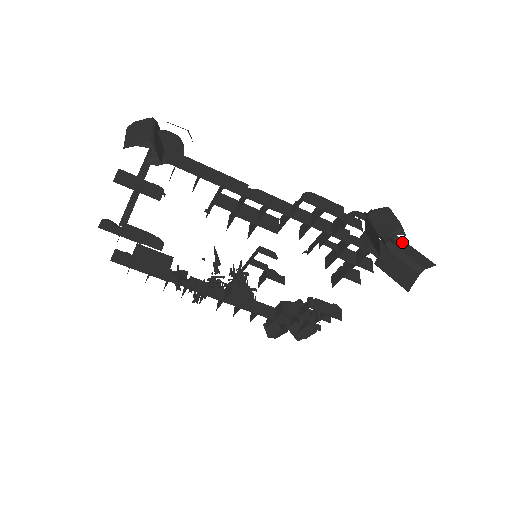
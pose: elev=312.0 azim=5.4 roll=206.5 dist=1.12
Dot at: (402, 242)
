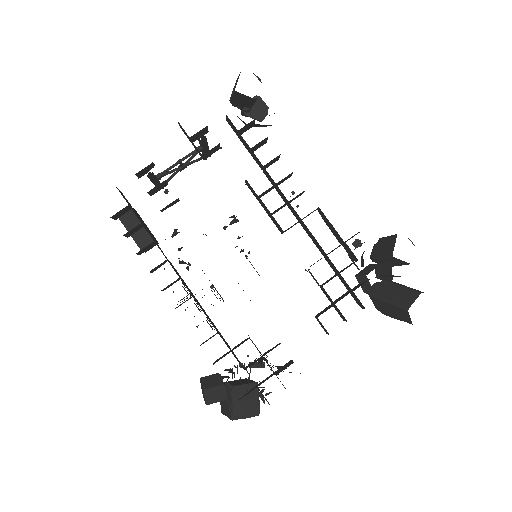
Dot at: occluded
